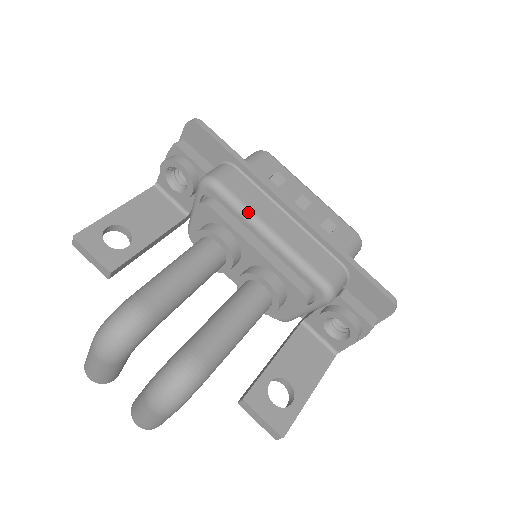
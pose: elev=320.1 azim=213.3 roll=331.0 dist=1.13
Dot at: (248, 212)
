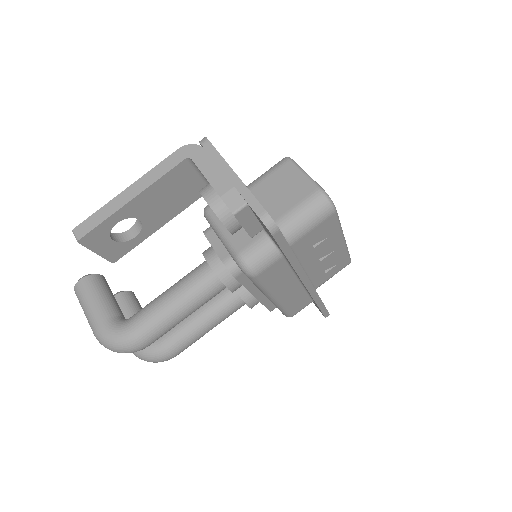
Dot at: (266, 292)
